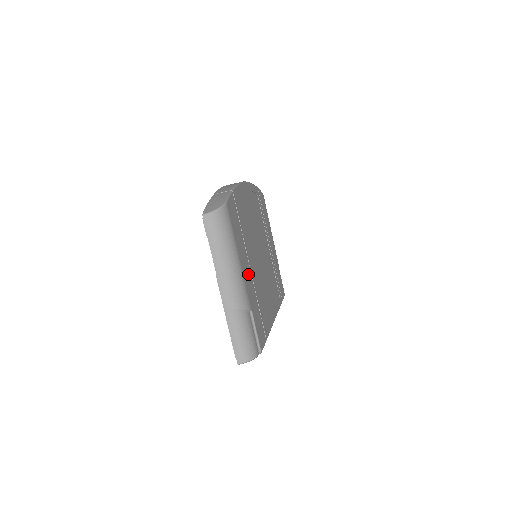
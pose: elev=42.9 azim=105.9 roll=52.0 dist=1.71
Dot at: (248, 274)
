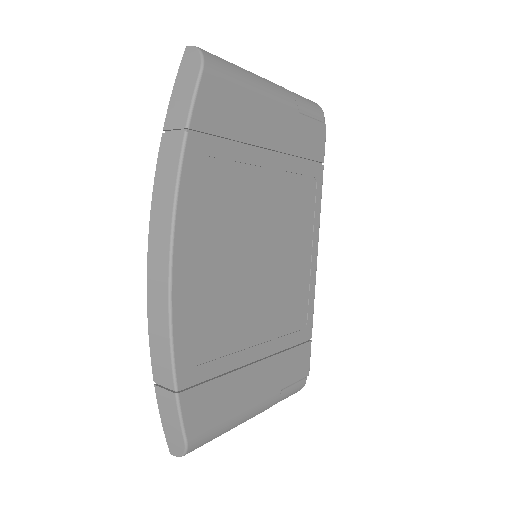
Dot at: (259, 377)
